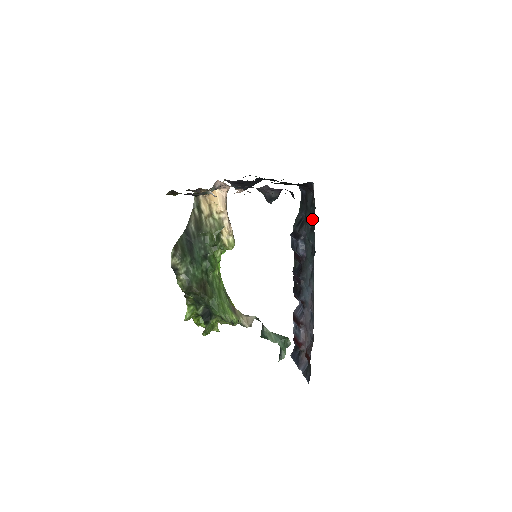
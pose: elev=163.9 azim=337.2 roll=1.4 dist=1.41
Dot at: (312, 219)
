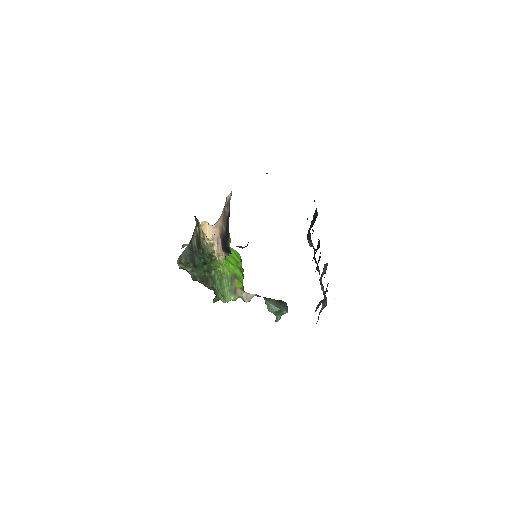
Dot at: (310, 235)
